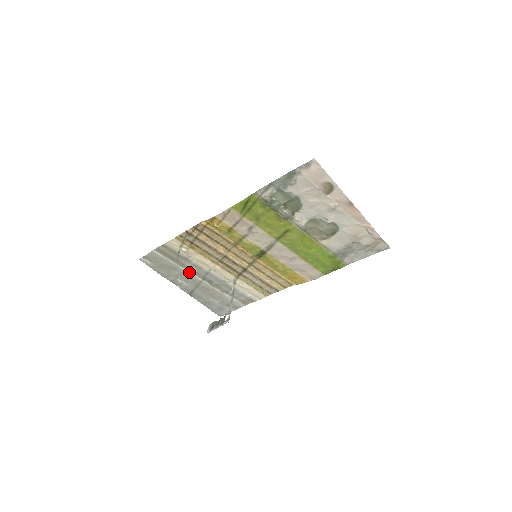
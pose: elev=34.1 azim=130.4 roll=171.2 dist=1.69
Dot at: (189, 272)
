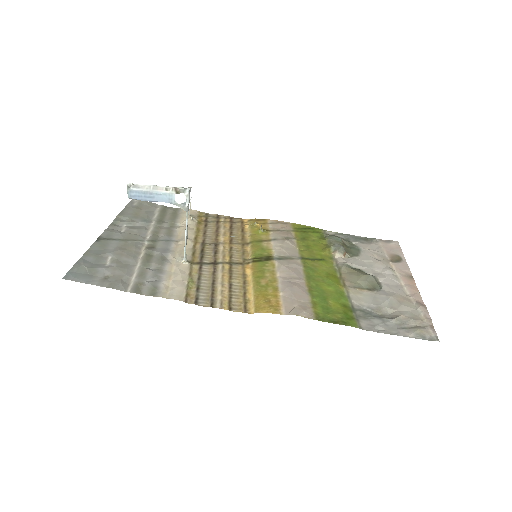
Dot at: (150, 230)
